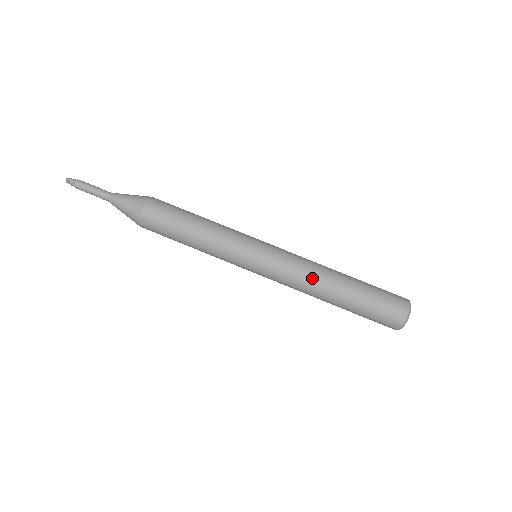
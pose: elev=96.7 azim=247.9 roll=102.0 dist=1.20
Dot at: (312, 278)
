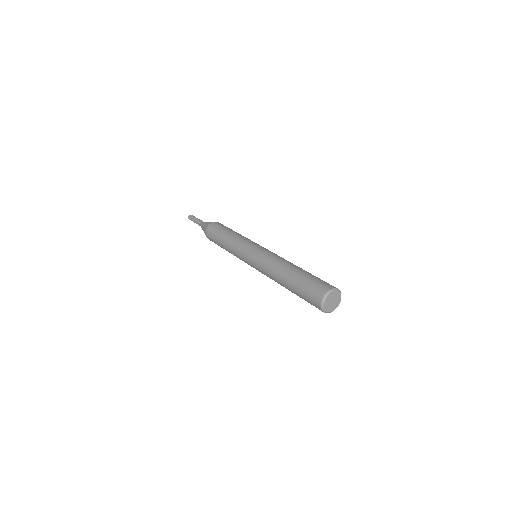
Dot at: occluded
